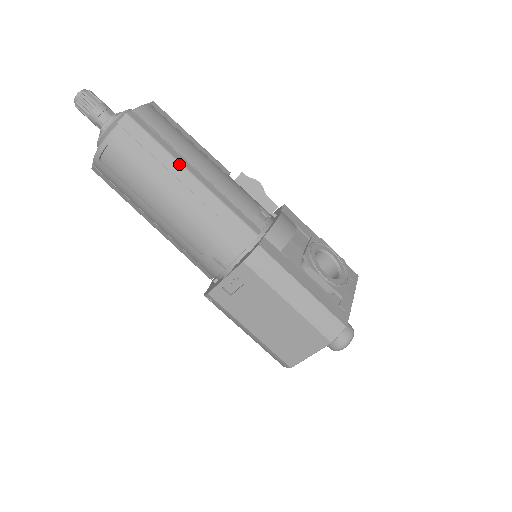
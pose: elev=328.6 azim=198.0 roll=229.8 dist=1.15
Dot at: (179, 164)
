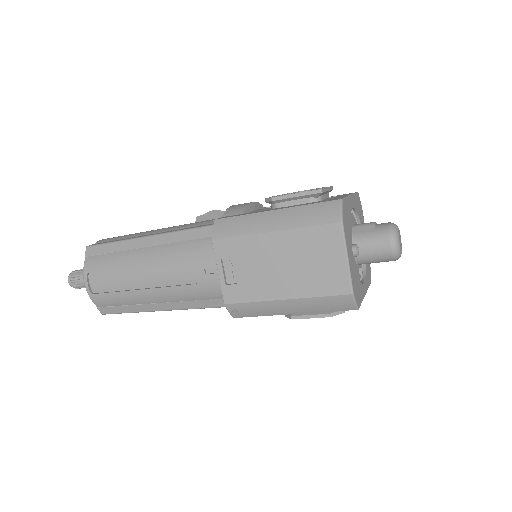
Dot at: (135, 239)
